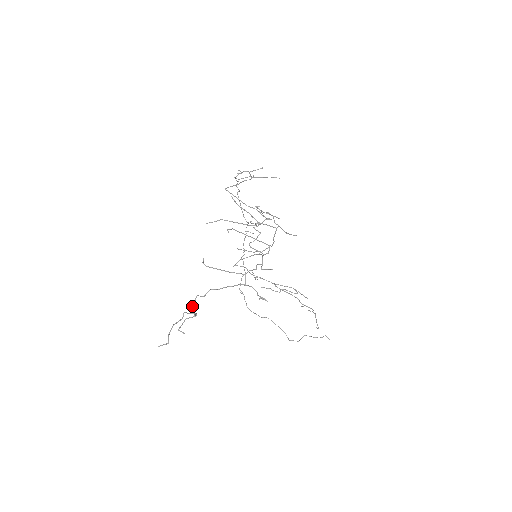
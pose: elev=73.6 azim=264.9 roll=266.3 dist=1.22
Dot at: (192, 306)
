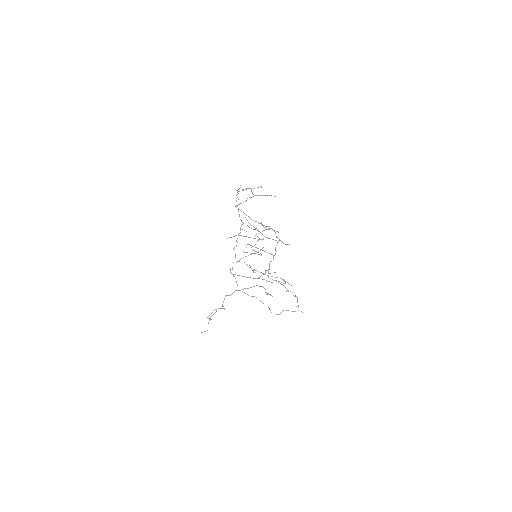
Dot at: occluded
